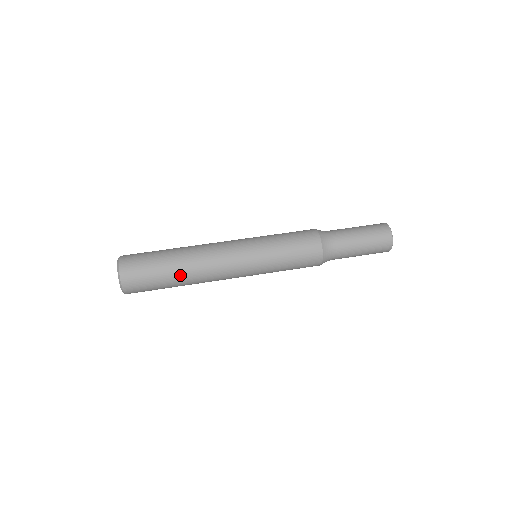
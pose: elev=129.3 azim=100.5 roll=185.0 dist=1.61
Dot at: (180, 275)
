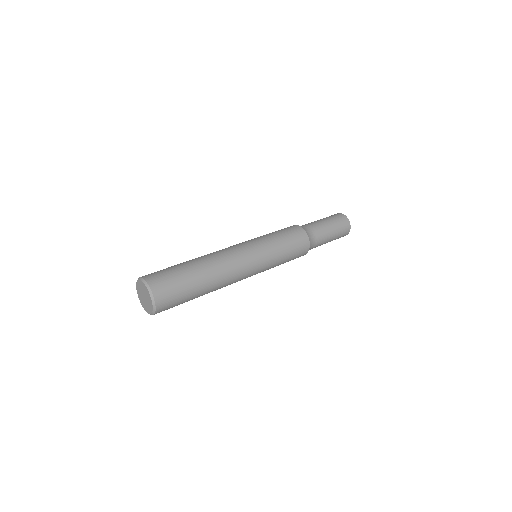
Dot at: (204, 274)
